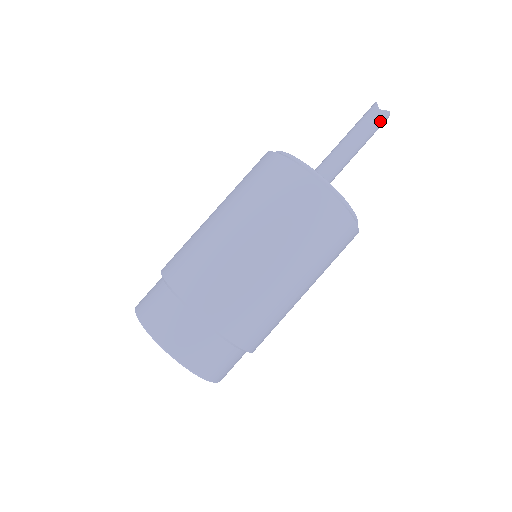
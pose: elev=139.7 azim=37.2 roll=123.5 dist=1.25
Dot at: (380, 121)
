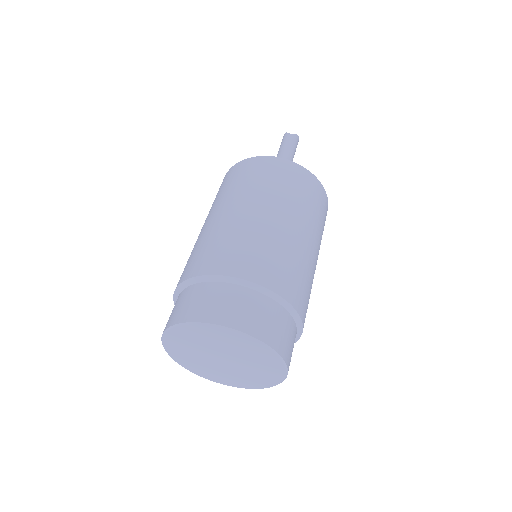
Dot at: (296, 141)
